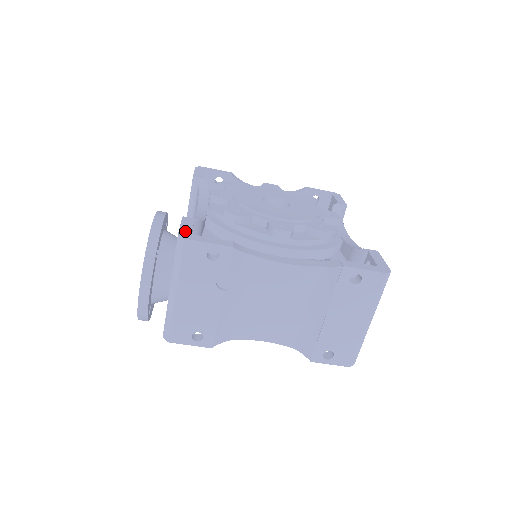
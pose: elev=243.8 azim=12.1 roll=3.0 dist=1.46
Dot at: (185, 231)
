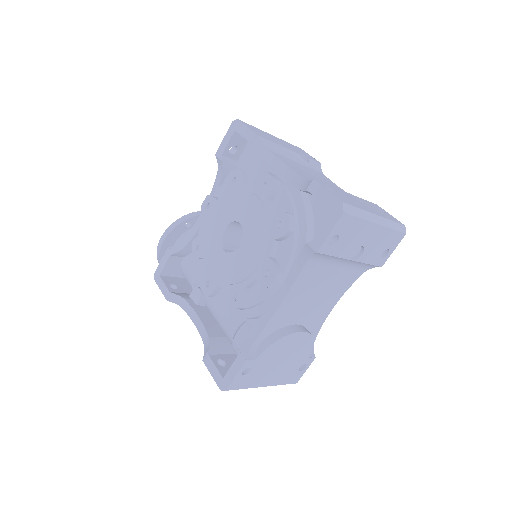
Dot at: (159, 270)
